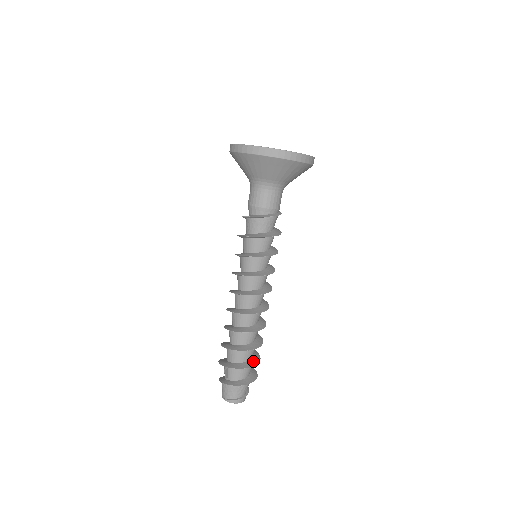
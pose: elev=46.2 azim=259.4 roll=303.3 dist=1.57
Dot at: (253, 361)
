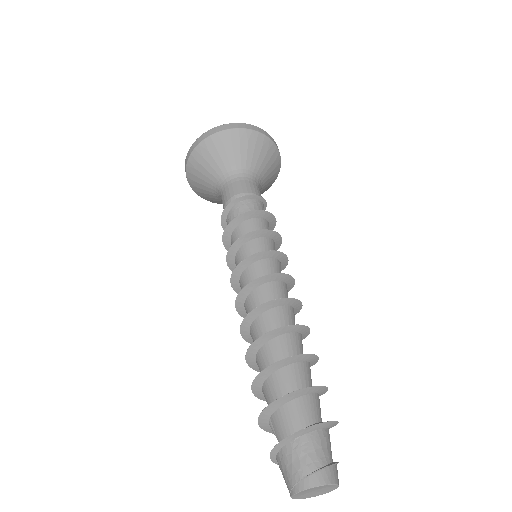
Dot at: occluded
